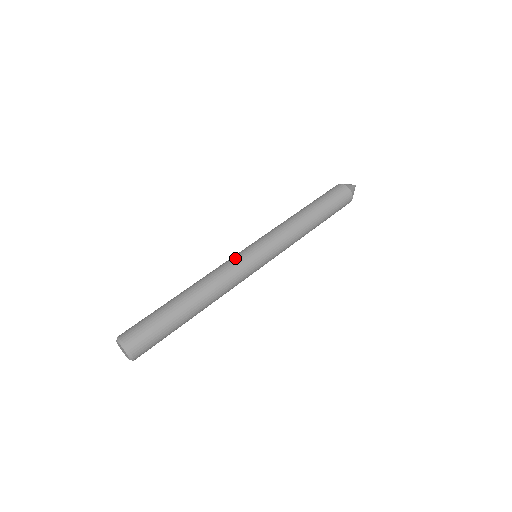
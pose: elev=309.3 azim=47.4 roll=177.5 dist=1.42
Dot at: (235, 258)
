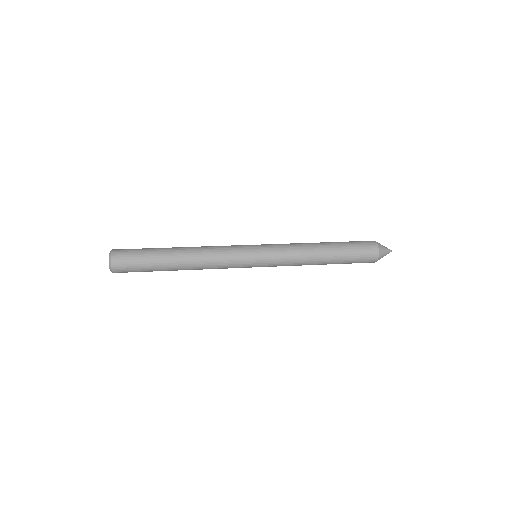
Dot at: occluded
